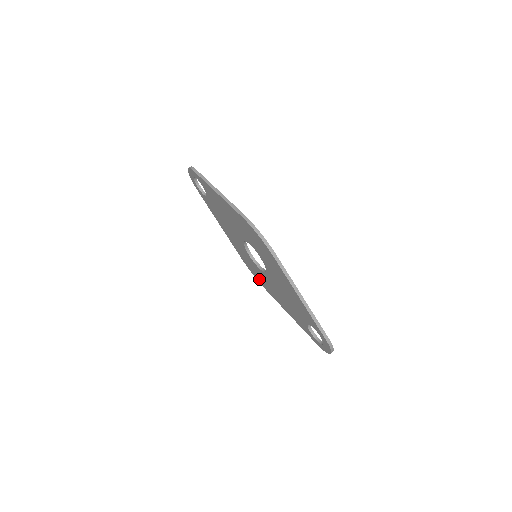
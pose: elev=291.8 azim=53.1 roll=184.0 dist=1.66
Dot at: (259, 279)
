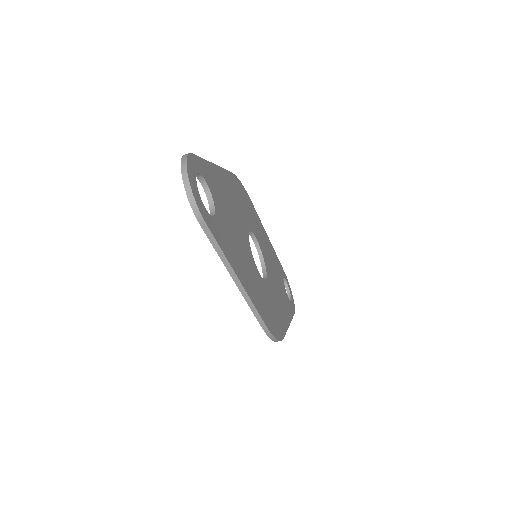
Dot at: occluded
